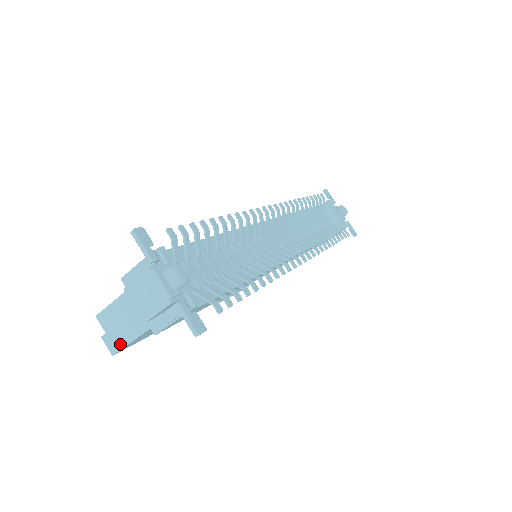
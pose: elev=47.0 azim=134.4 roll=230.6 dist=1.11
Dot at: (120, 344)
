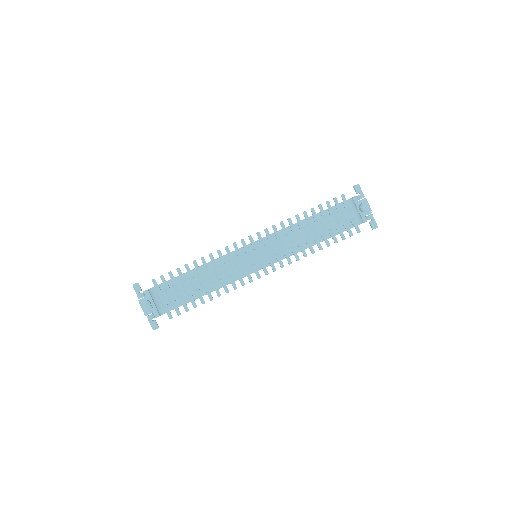
Dot at: occluded
